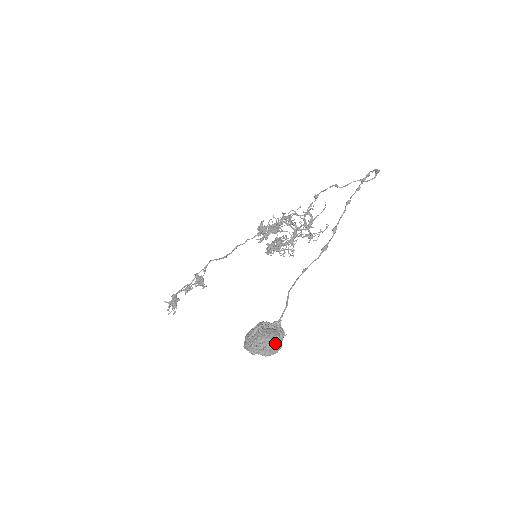
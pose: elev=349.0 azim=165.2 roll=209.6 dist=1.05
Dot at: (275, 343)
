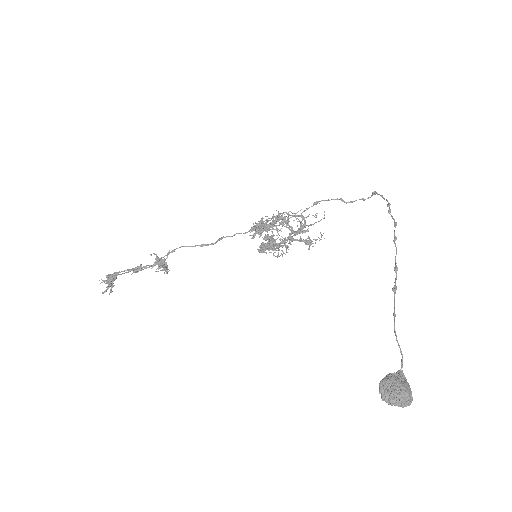
Dot at: (410, 395)
